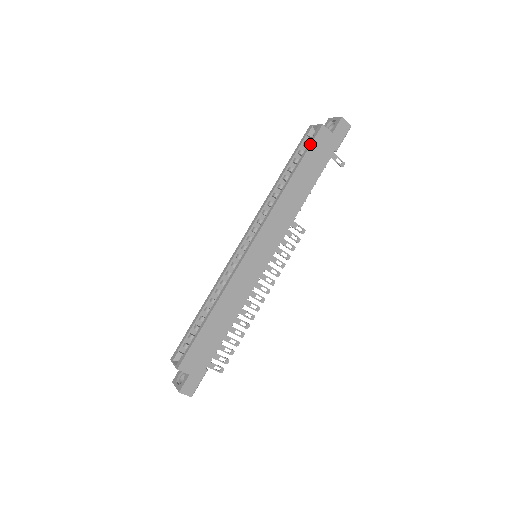
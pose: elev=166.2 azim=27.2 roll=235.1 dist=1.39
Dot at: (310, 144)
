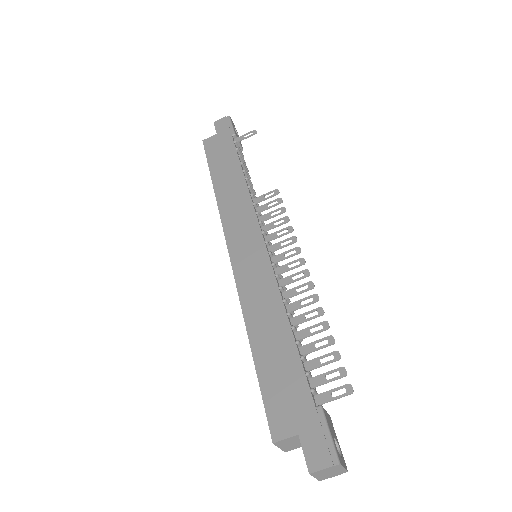
Dot at: (206, 157)
